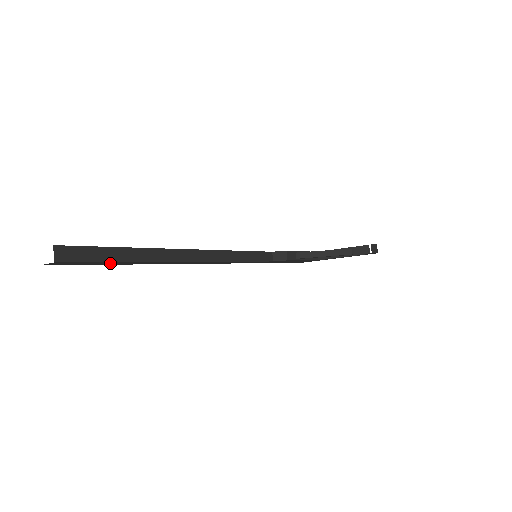
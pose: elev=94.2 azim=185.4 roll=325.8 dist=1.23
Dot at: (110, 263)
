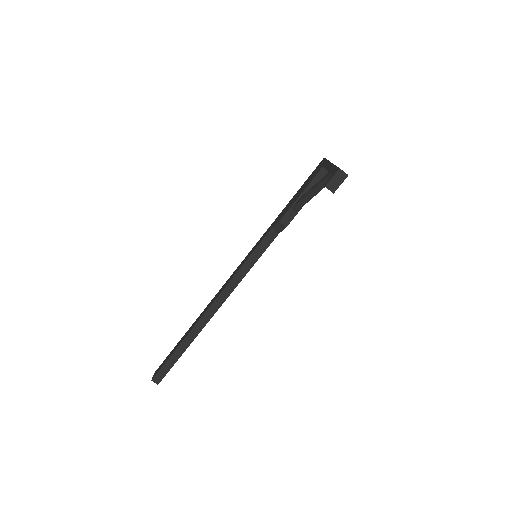
Dot at: occluded
